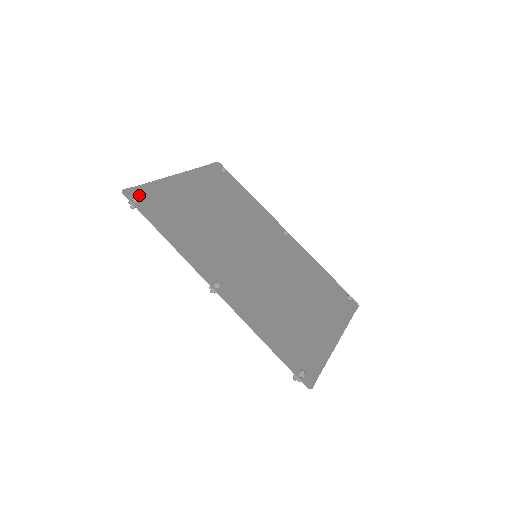
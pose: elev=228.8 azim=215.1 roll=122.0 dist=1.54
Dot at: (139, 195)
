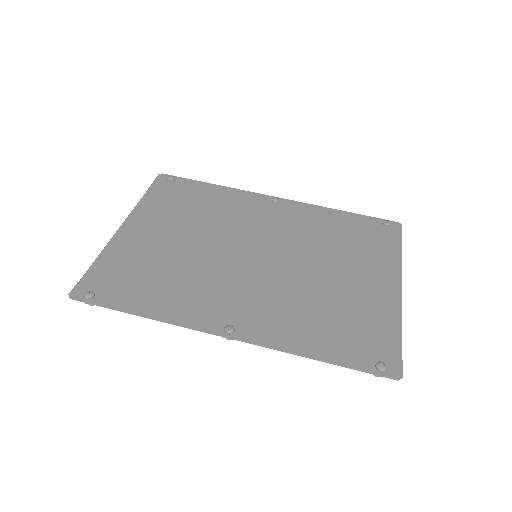
Dot at: (90, 286)
